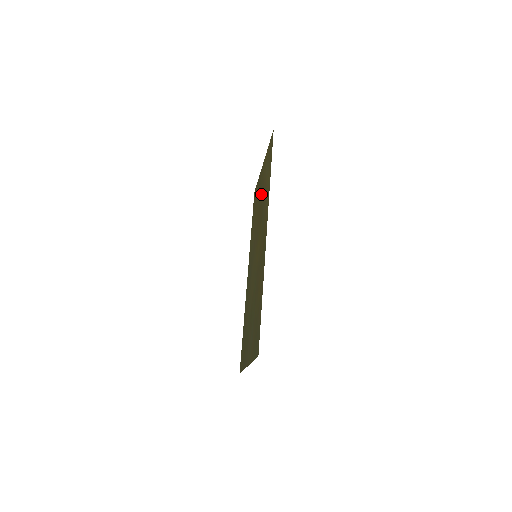
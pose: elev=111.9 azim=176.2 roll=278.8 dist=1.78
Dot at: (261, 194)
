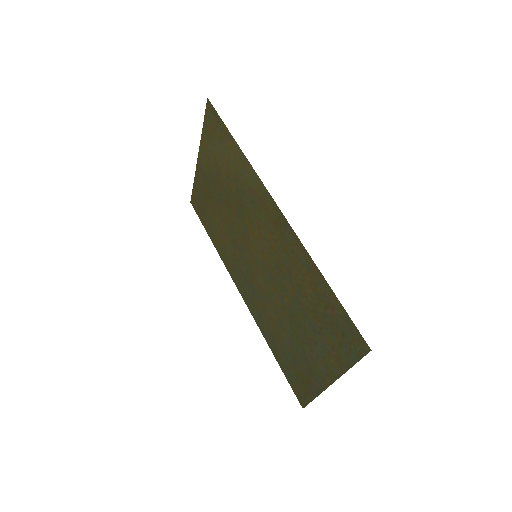
Dot at: (219, 186)
